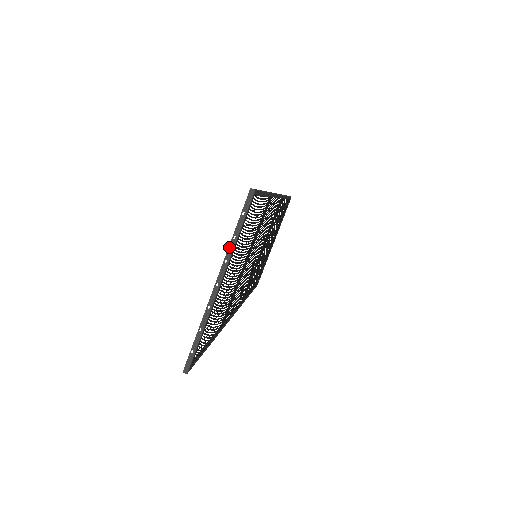
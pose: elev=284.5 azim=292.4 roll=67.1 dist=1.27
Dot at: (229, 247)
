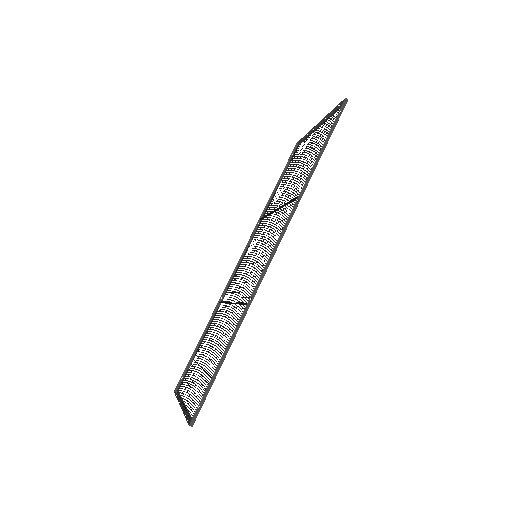
Dot at: (183, 413)
